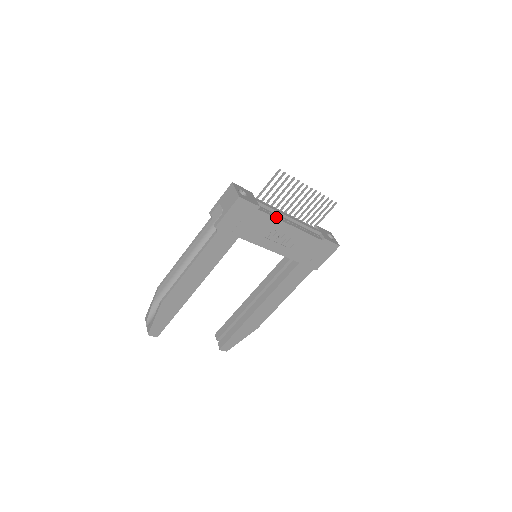
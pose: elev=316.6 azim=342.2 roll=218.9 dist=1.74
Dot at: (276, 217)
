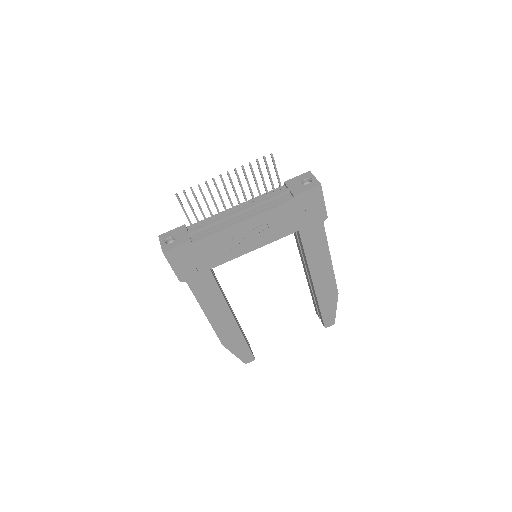
Dot at: (219, 230)
